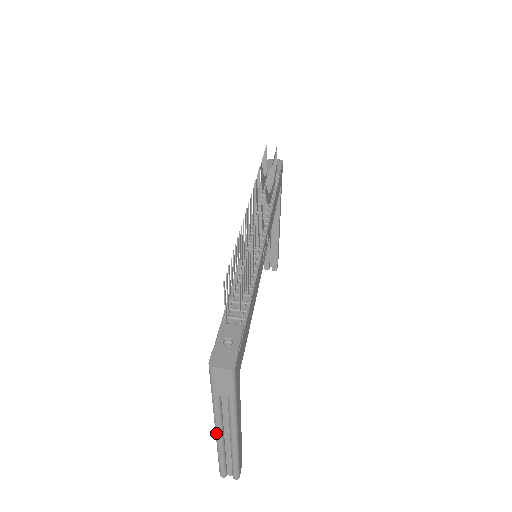
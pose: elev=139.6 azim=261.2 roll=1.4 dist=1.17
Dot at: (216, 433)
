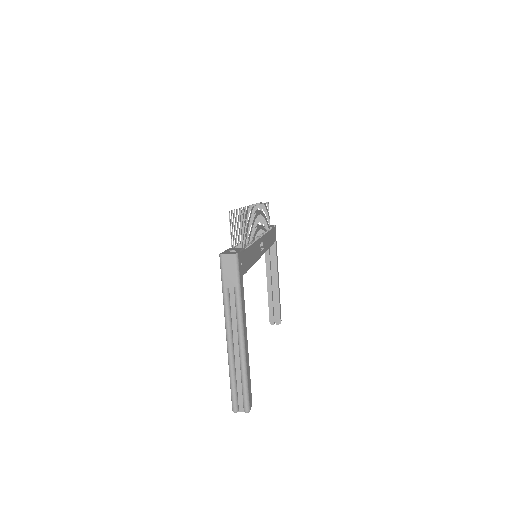
Dot at: (227, 341)
